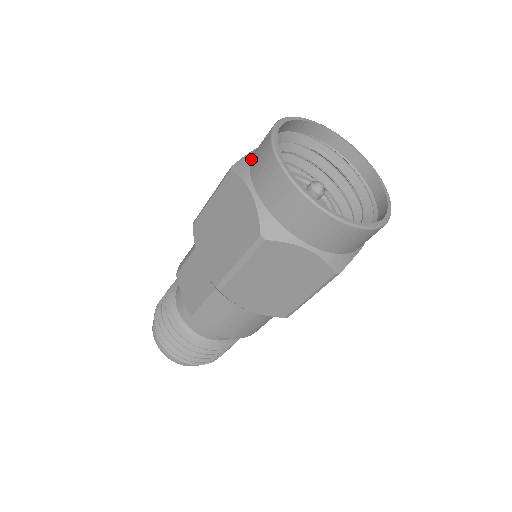
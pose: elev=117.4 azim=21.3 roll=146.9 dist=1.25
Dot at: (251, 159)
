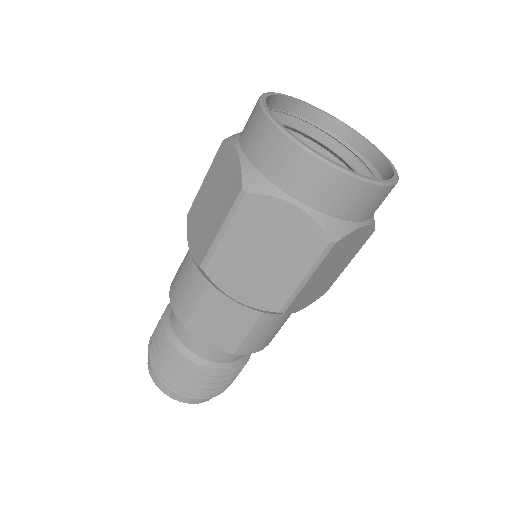
Dot at: (260, 169)
